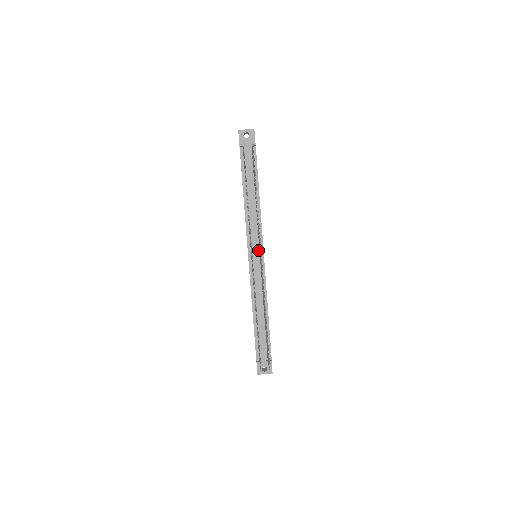
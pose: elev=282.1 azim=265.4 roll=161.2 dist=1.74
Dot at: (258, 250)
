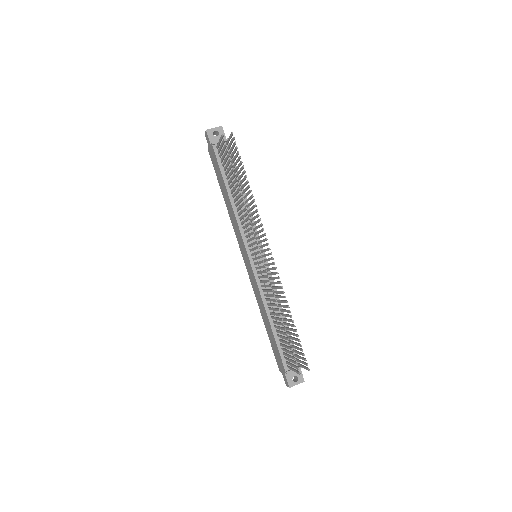
Dot at: occluded
